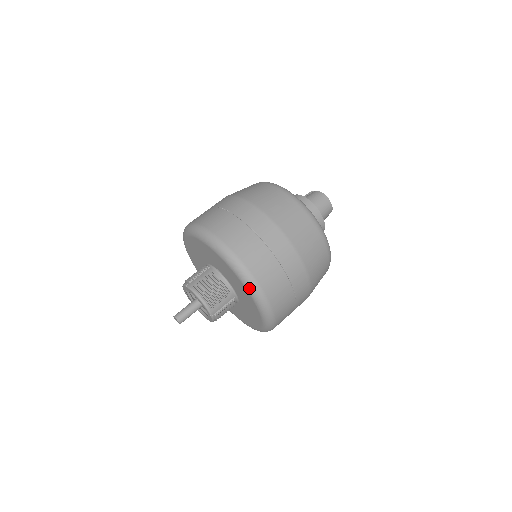
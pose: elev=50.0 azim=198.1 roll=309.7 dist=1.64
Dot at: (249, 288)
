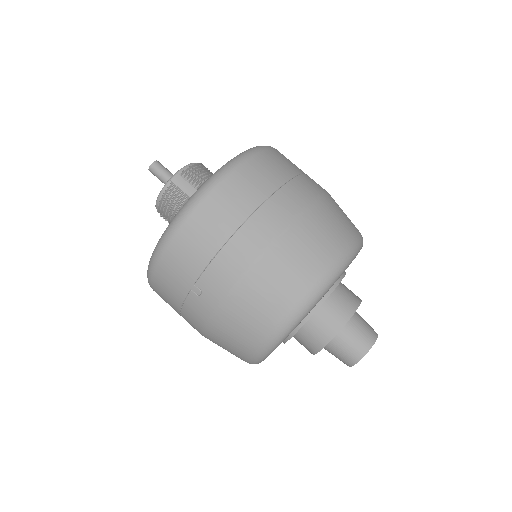
Dot at: (230, 160)
